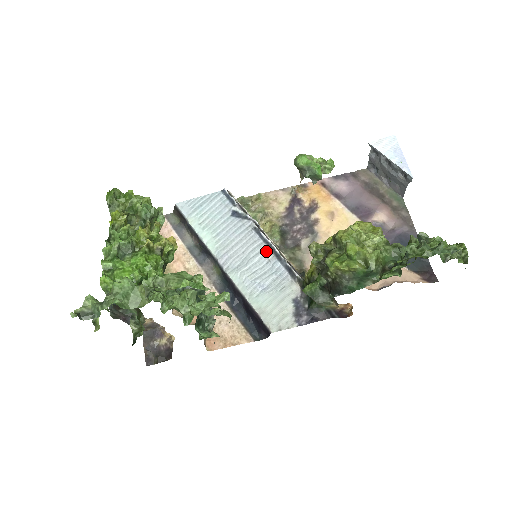
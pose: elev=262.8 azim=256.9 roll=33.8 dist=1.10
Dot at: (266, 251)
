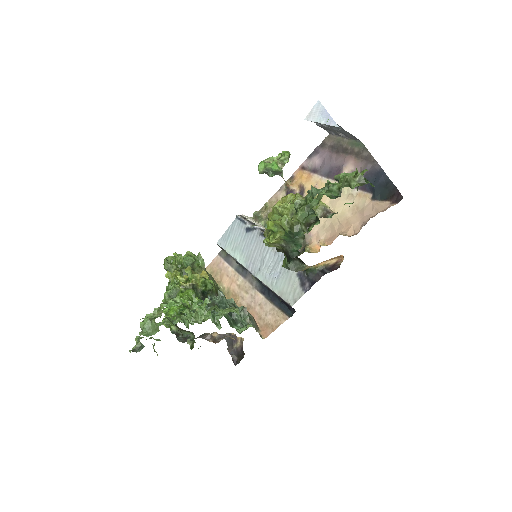
Dot at: occluded
